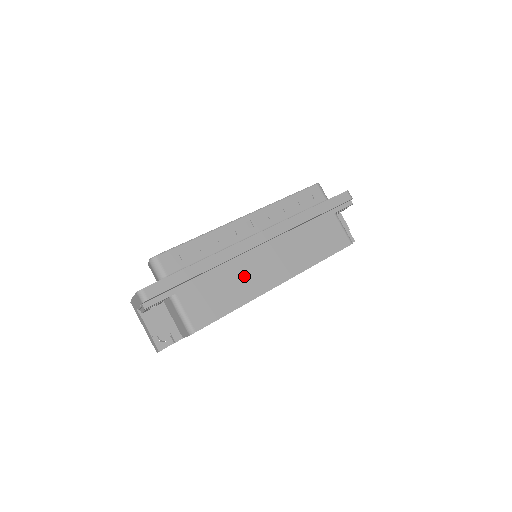
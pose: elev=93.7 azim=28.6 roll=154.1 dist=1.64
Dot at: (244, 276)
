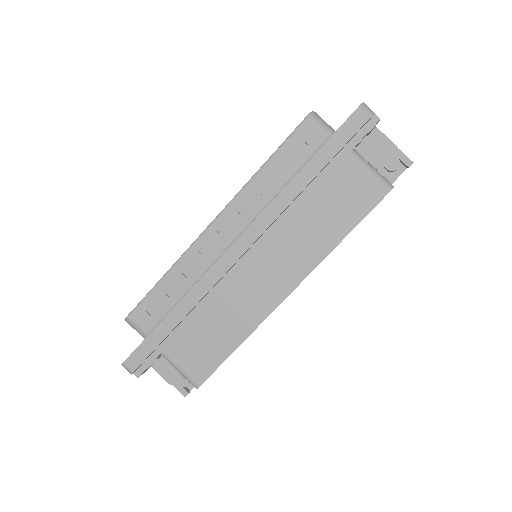
Dot at: (236, 303)
